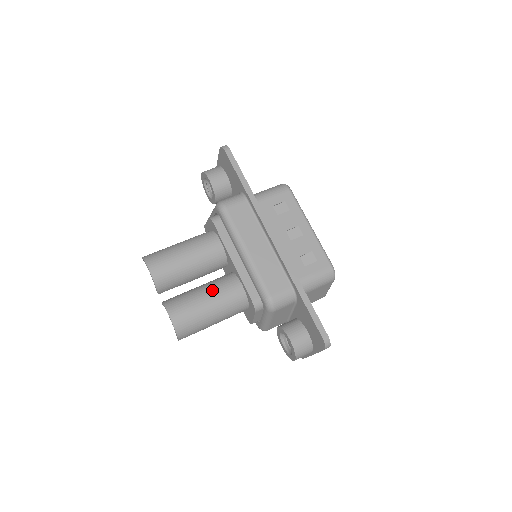
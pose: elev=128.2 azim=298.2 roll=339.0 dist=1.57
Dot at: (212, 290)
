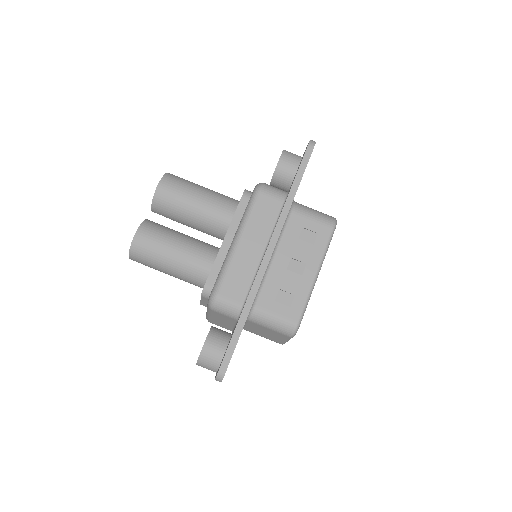
Dot at: (187, 246)
